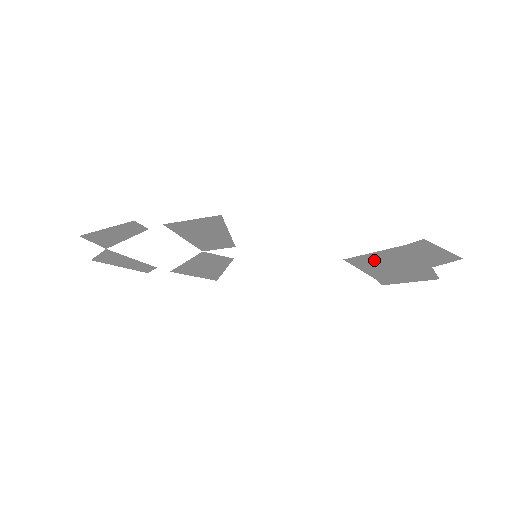
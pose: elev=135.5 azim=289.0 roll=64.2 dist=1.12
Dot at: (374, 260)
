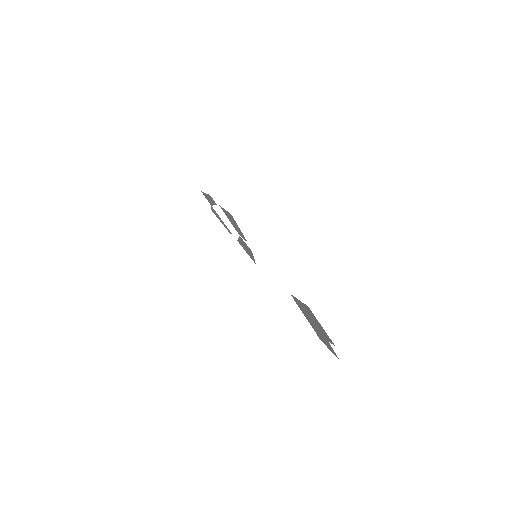
Dot at: (301, 307)
